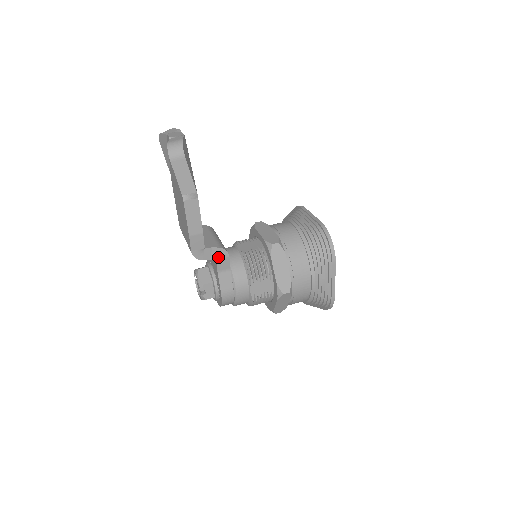
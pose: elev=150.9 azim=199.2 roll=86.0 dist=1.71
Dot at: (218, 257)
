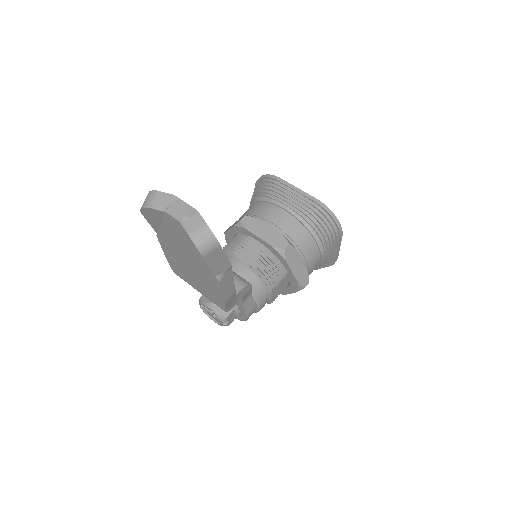
Dot at: (244, 294)
